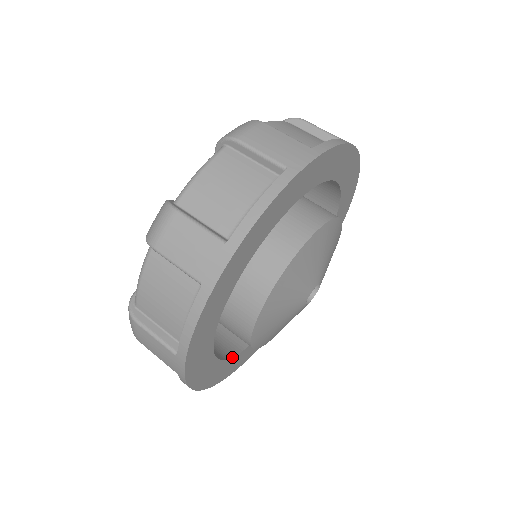
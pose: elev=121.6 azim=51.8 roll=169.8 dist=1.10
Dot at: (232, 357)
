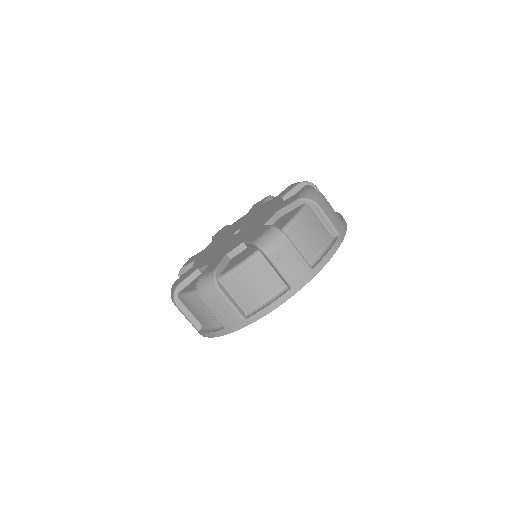
Dot at: occluded
